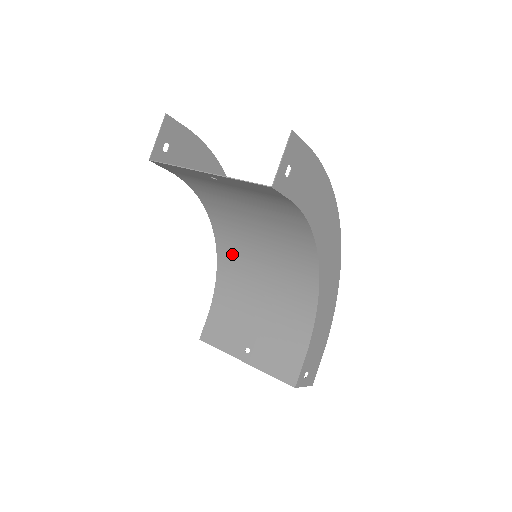
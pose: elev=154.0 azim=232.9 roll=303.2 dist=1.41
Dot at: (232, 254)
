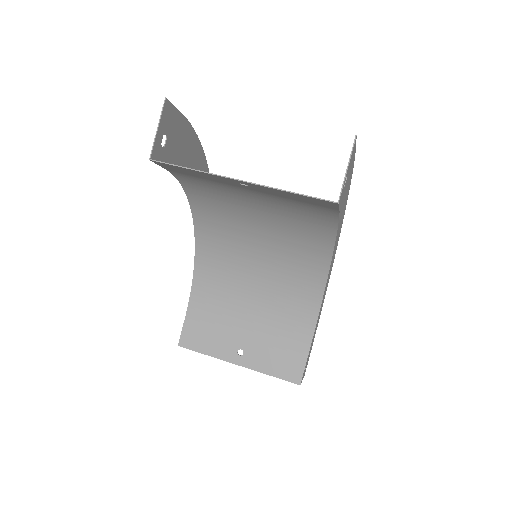
Dot at: (217, 251)
